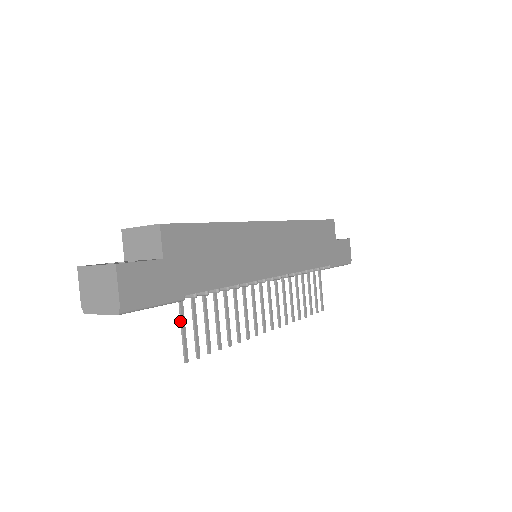
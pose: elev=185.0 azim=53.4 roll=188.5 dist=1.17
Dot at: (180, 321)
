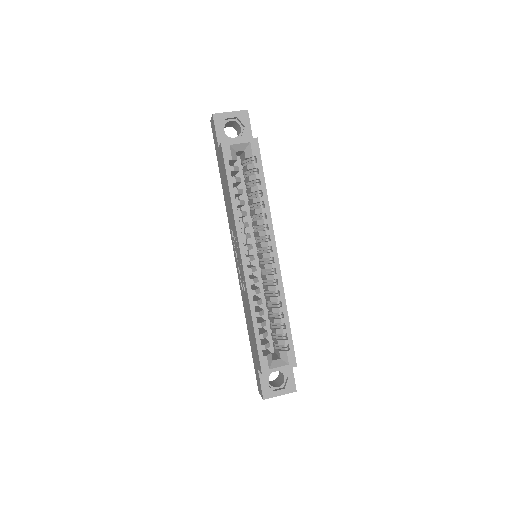
Dot at: occluded
